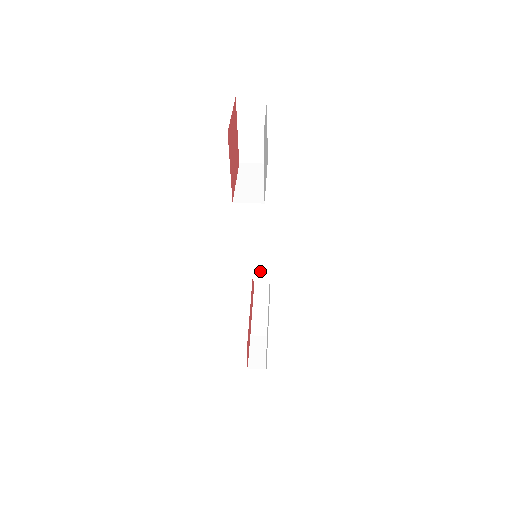
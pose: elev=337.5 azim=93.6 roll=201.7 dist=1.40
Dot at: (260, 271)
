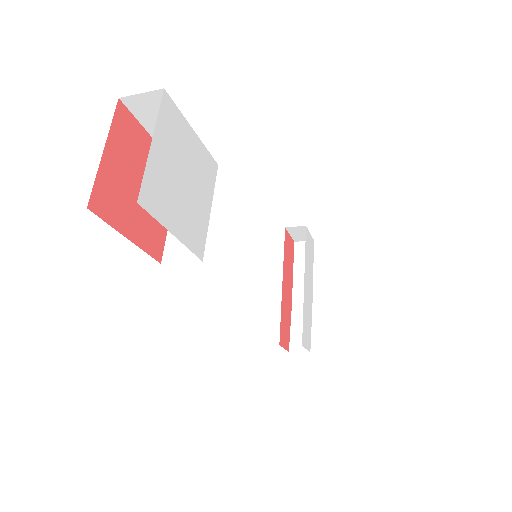
Dot at: occluded
